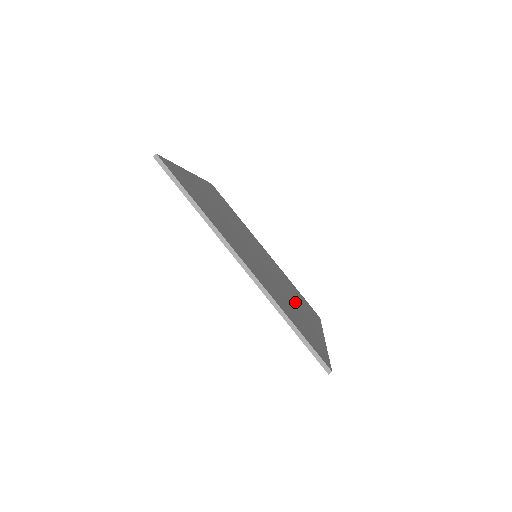
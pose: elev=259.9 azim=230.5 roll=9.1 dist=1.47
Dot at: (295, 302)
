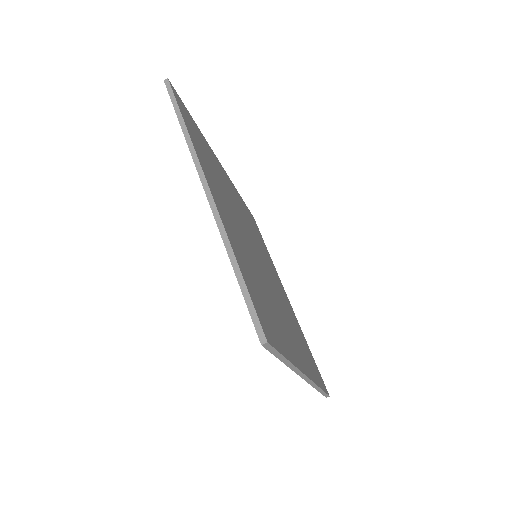
Dot at: (277, 283)
